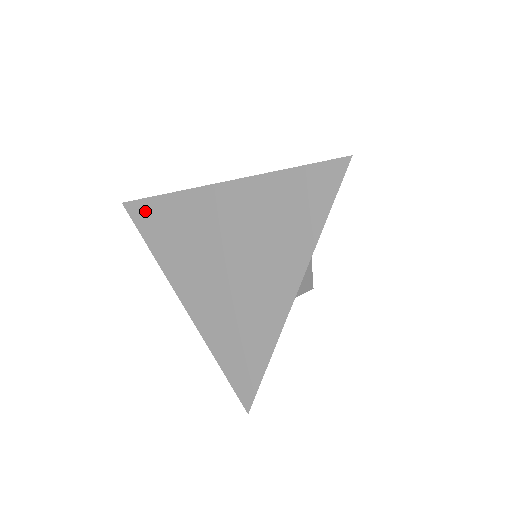
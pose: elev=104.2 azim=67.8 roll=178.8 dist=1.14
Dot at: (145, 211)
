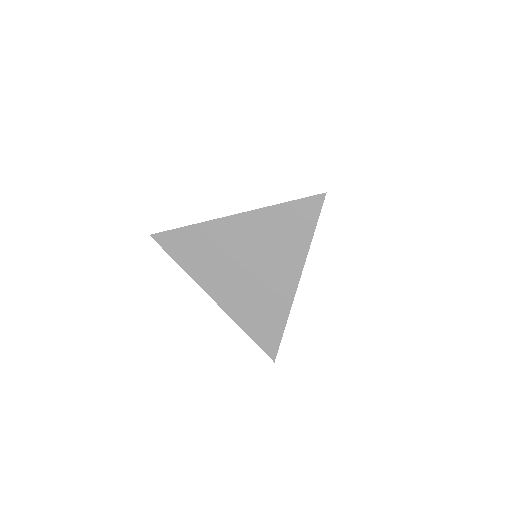
Dot at: (172, 239)
